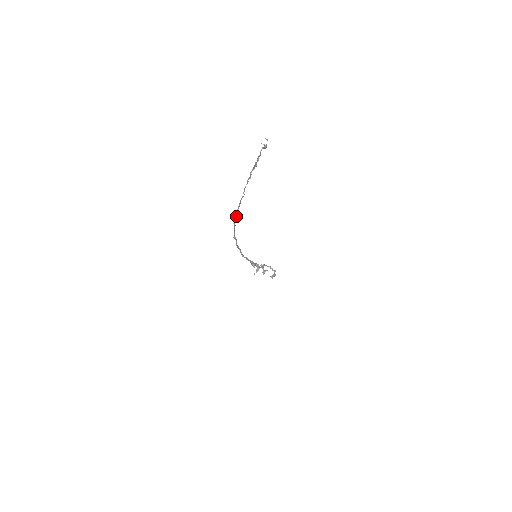
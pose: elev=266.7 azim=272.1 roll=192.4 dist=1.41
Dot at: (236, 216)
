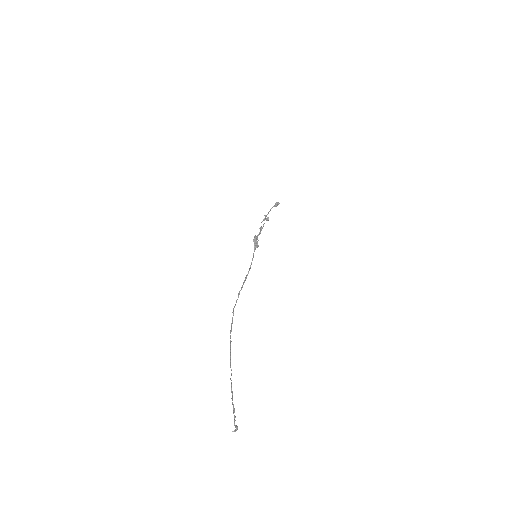
Dot at: (230, 344)
